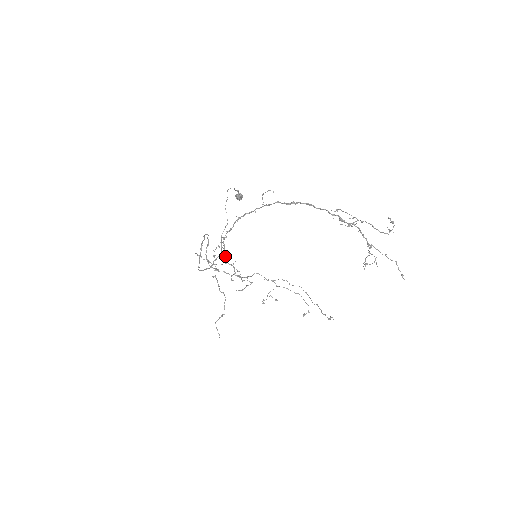
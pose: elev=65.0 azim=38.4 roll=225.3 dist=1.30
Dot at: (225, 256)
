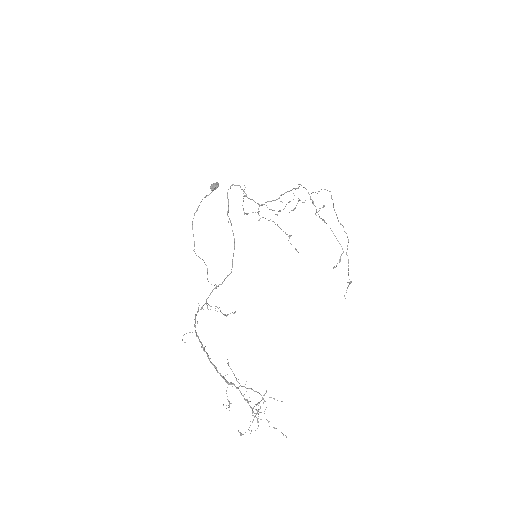
Dot at: occluded
